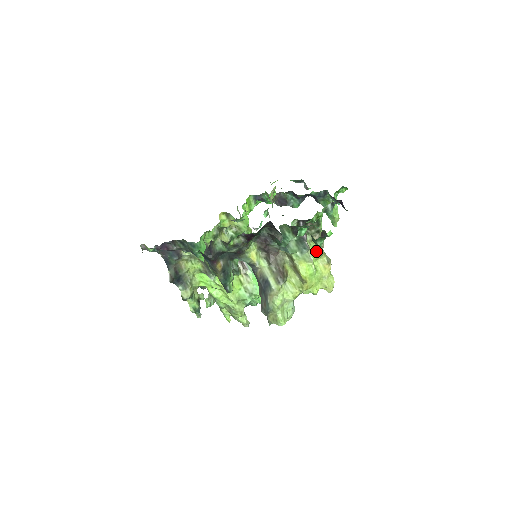
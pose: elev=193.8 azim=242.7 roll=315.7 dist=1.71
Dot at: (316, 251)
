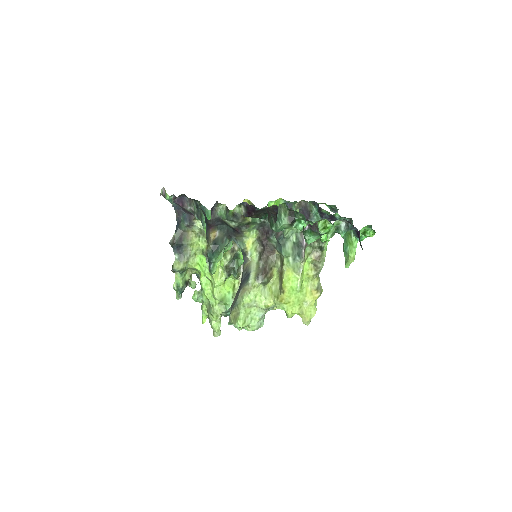
Dot at: (310, 269)
